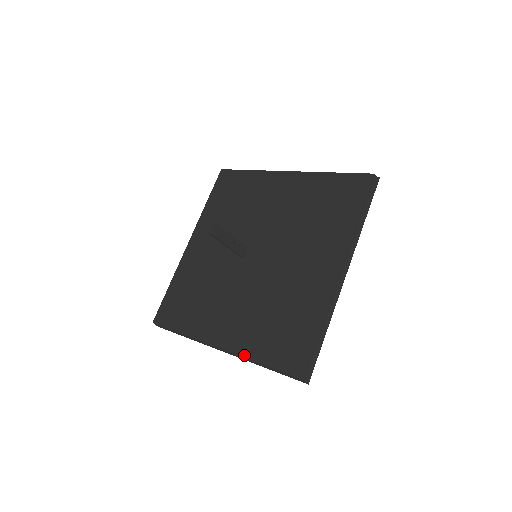
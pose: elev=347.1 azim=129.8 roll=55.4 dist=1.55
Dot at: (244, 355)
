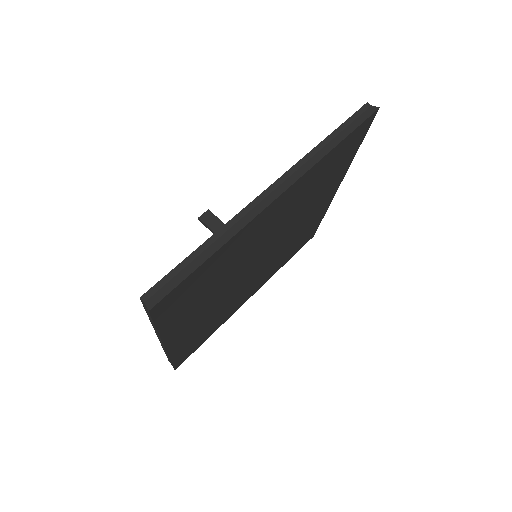
Dot at: occluded
